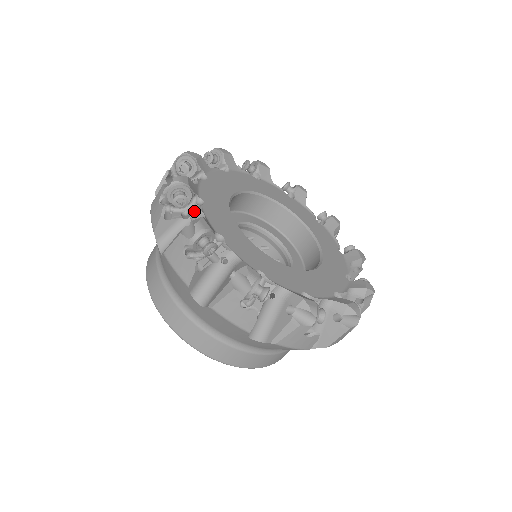
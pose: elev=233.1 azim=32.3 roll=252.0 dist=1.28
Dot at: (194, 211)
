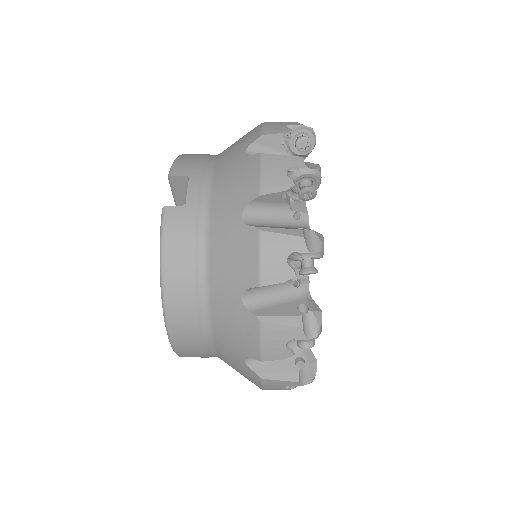
Dot at: (303, 276)
